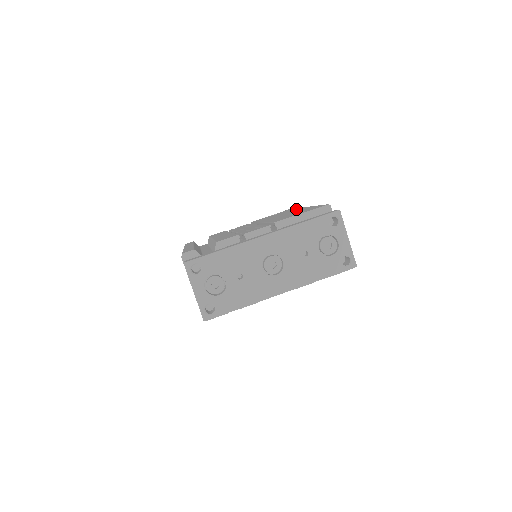
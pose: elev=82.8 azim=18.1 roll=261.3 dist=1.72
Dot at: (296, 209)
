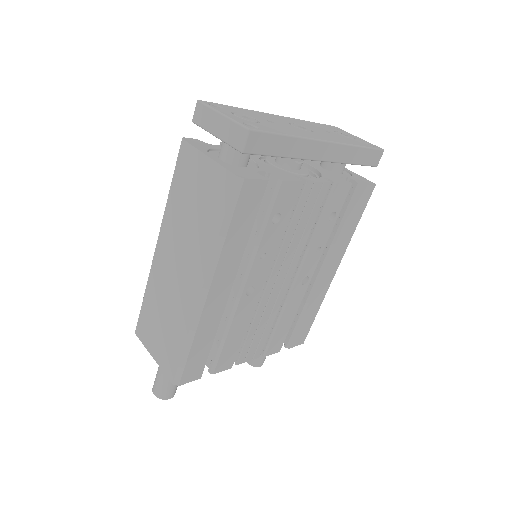
Dot at: occluded
